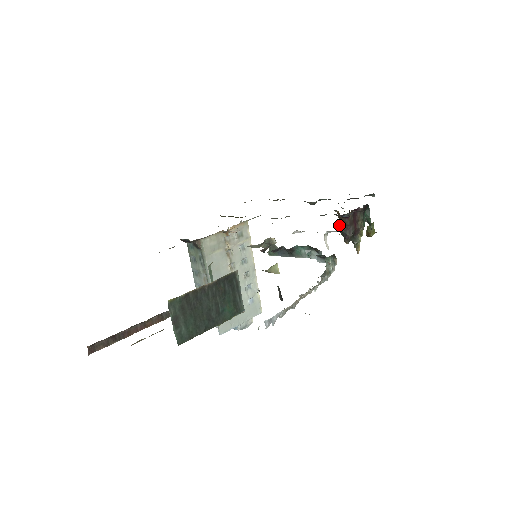
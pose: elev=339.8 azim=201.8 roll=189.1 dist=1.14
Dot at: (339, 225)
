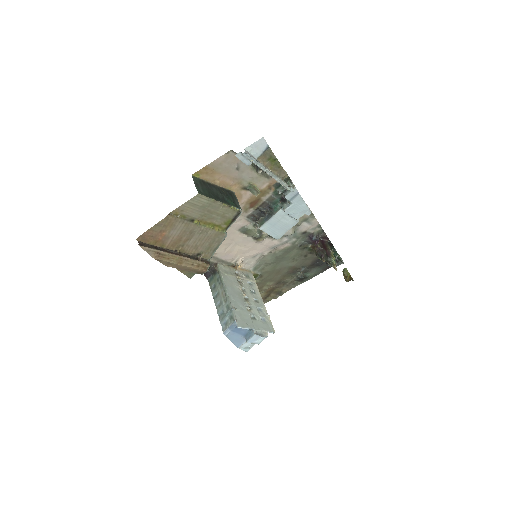
Dot at: (315, 254)
